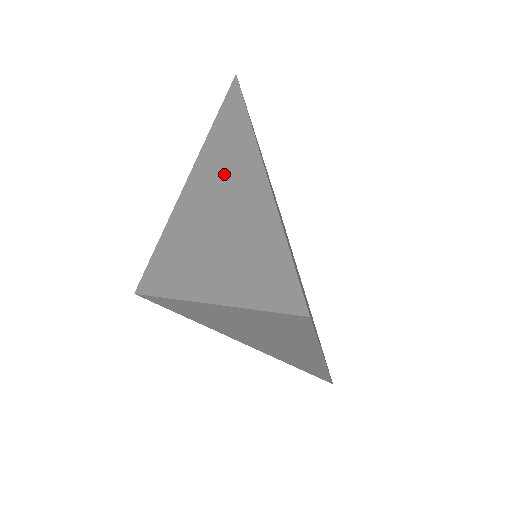
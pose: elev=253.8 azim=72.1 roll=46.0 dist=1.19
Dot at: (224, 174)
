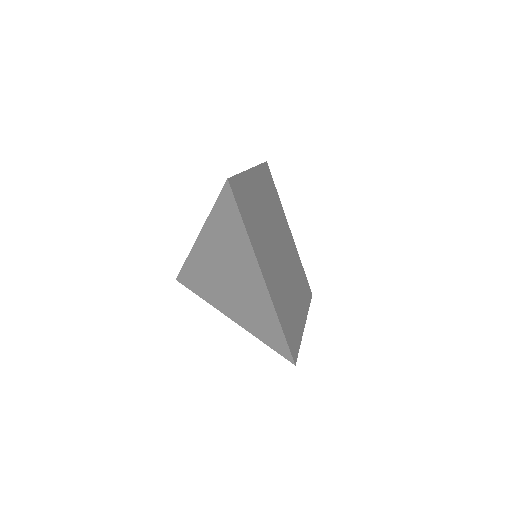
Dot at: (231, 252)
